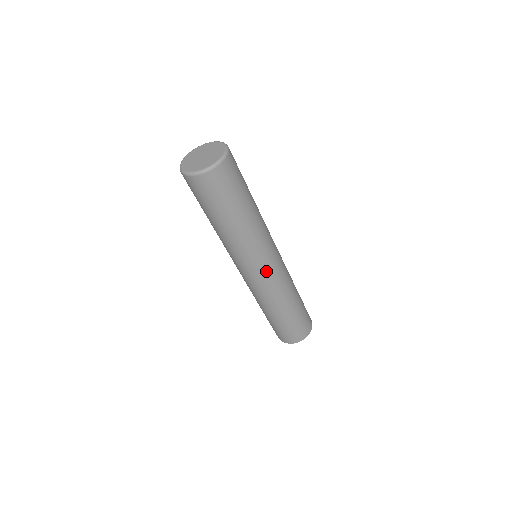
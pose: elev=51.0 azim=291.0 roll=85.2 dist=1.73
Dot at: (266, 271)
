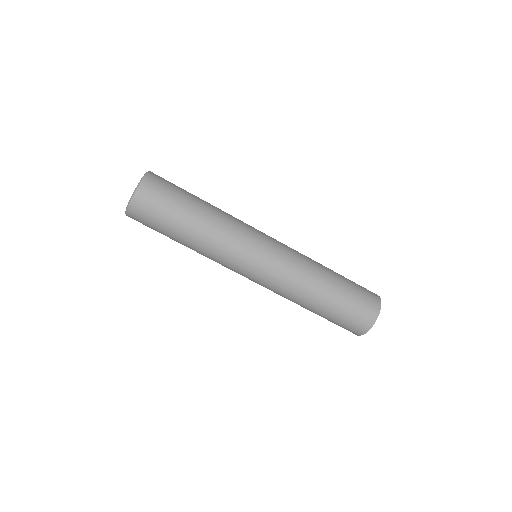
Dot at: (254, 276)
